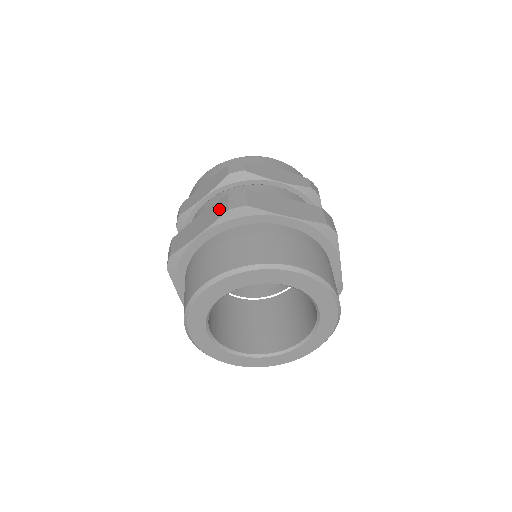
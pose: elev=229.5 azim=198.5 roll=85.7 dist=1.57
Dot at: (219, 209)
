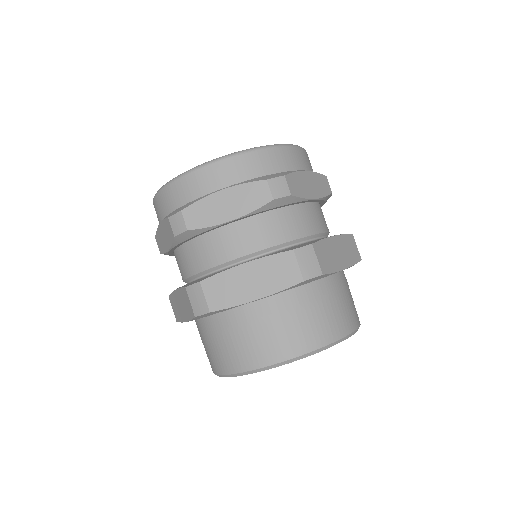
Dot at: (285, 272)
